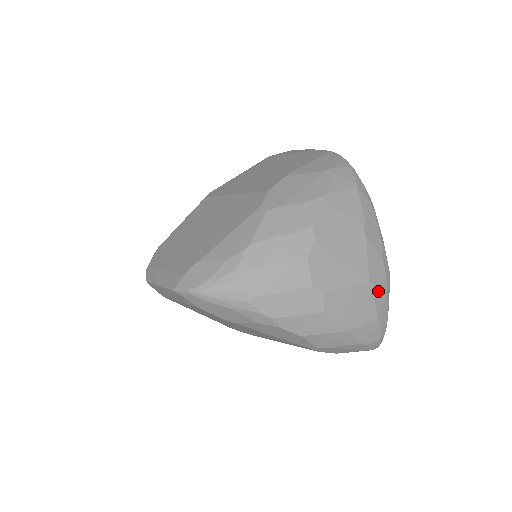
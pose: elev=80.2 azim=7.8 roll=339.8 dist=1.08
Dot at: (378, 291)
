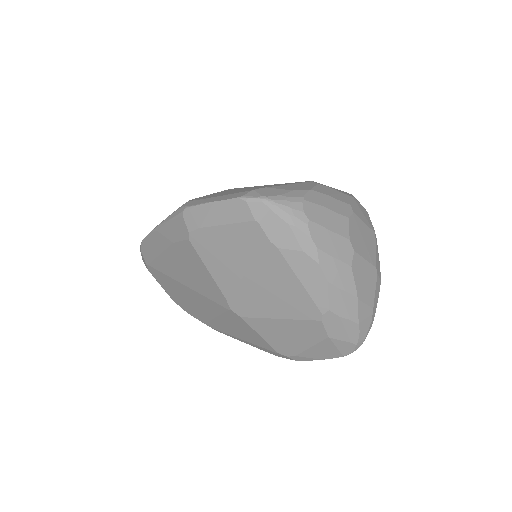
Dot at: (377, 284)
